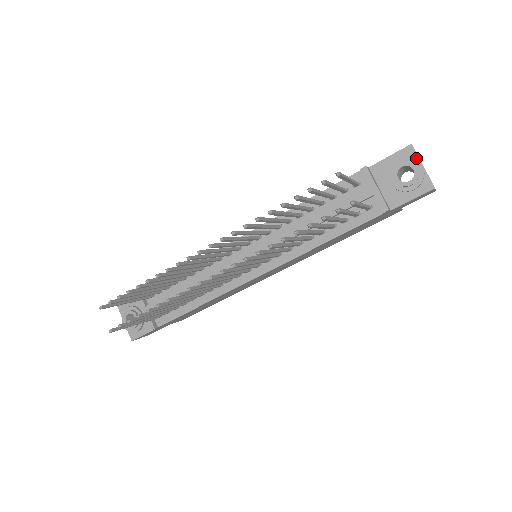
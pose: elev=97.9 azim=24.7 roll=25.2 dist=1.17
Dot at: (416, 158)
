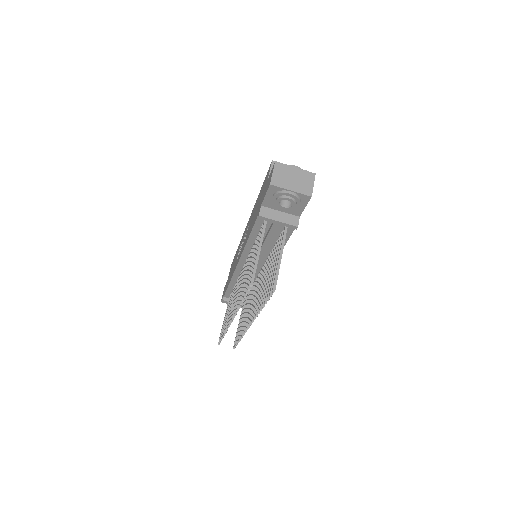
Dot at: (282, 189)
